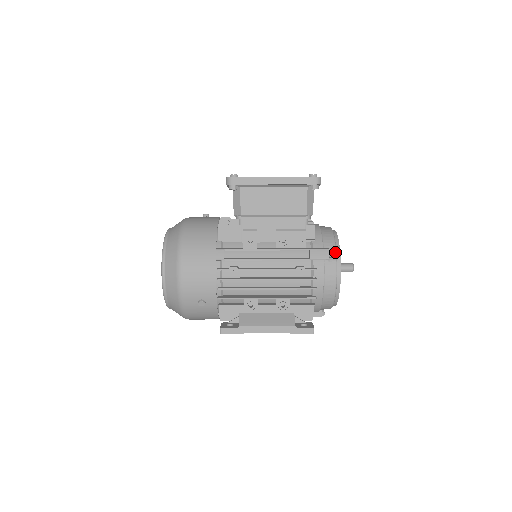
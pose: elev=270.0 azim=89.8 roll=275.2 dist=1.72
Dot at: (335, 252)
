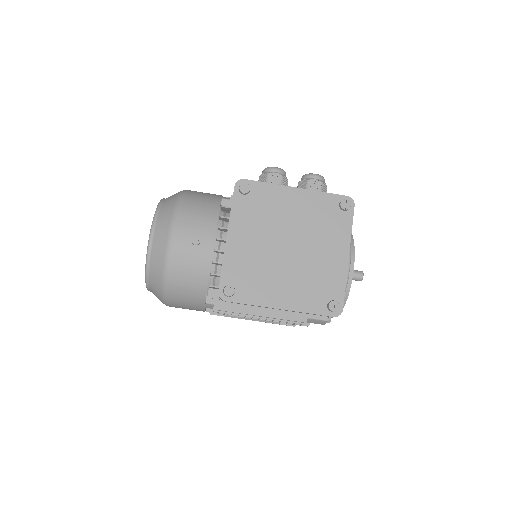
Dot at: occluded
